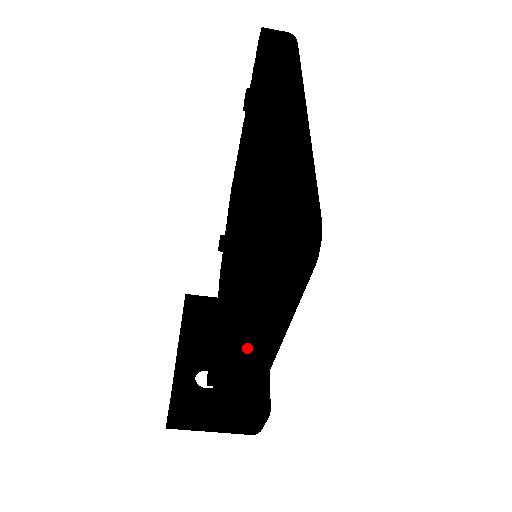
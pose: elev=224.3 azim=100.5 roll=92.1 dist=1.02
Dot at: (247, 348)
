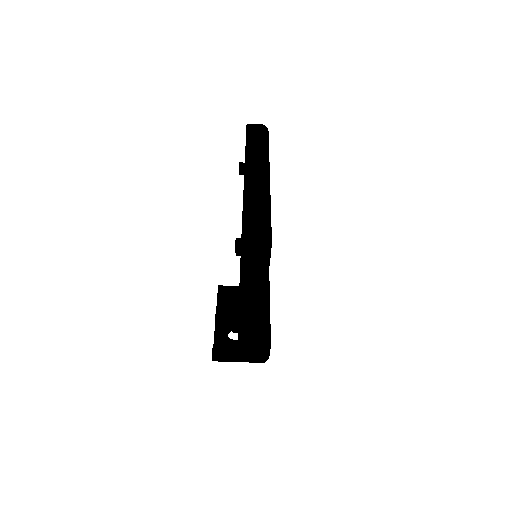
Dot at: (247, 302)
